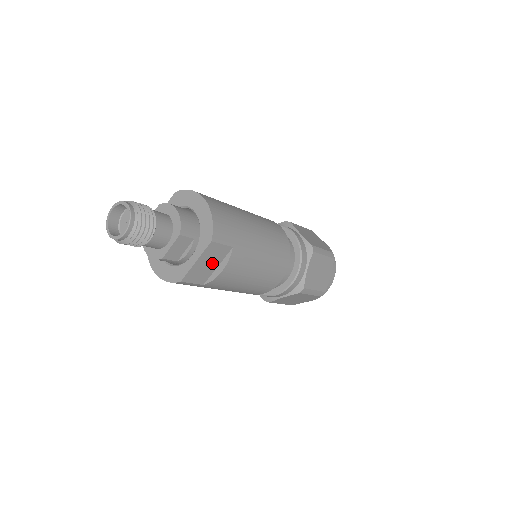
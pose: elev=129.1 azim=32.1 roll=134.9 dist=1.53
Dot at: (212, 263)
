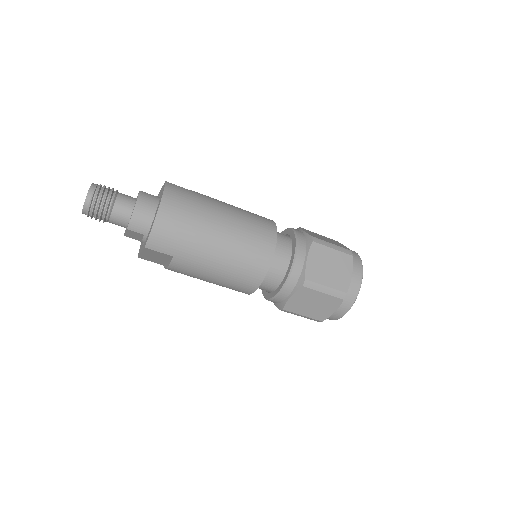
Dot at: (160, 258)
